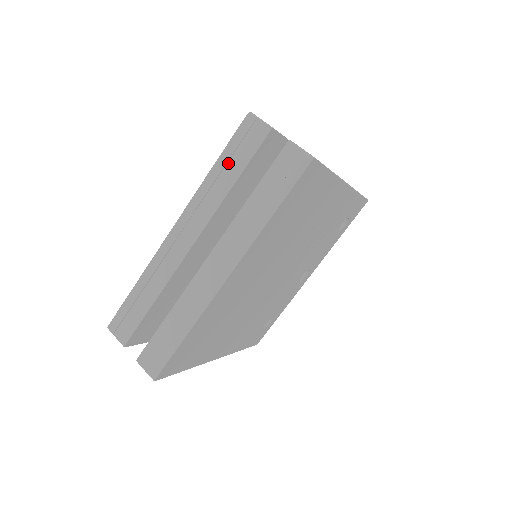
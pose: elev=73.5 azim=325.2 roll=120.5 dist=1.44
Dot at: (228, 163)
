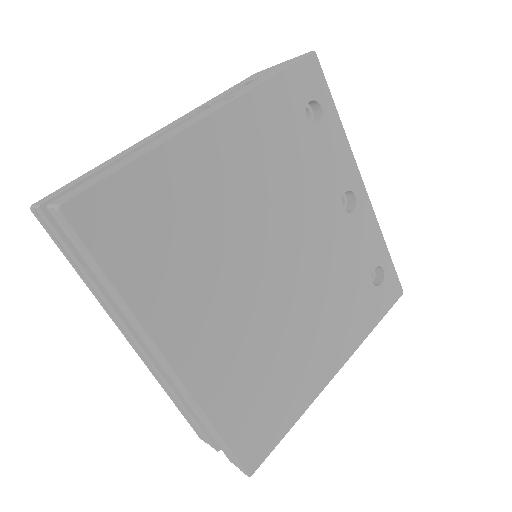
Dot at: (74, 263)
